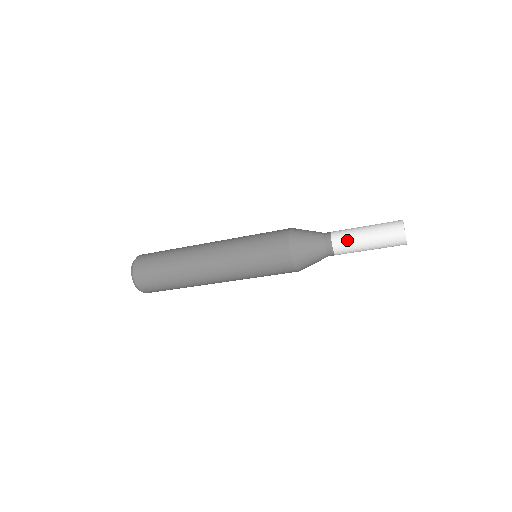
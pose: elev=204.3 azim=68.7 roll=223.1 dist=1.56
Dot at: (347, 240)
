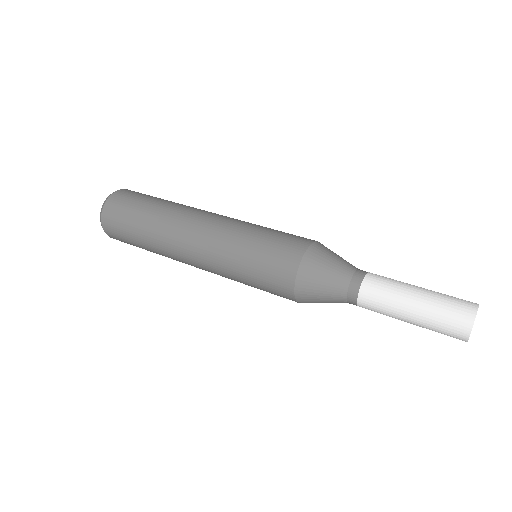
Dot at: (382, 299)
